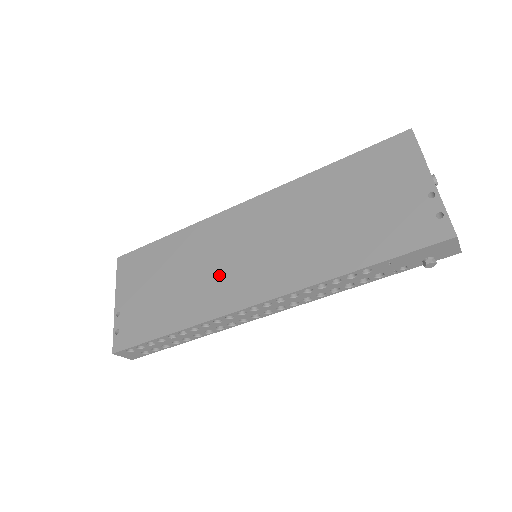
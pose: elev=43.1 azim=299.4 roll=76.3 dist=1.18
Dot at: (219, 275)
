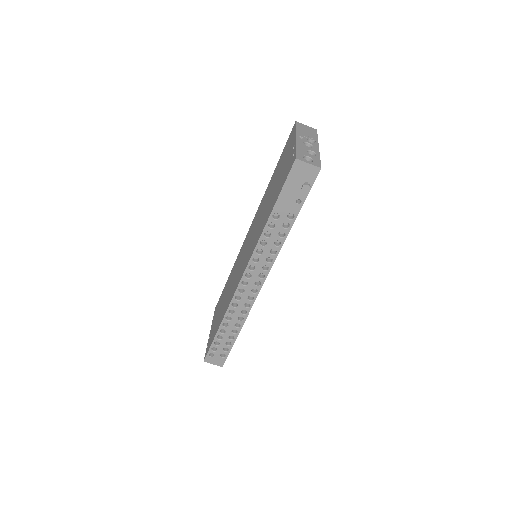
Dot at: (236, 277)
